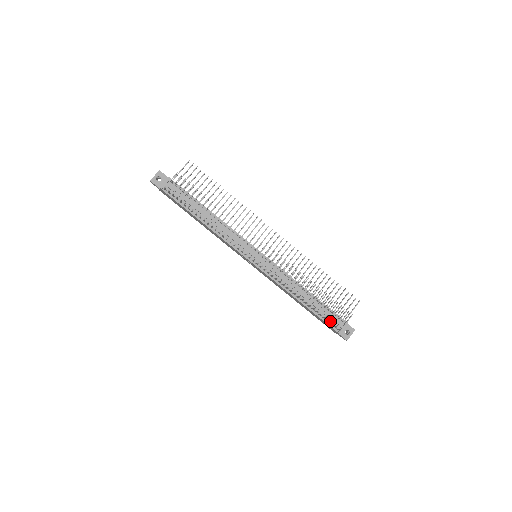
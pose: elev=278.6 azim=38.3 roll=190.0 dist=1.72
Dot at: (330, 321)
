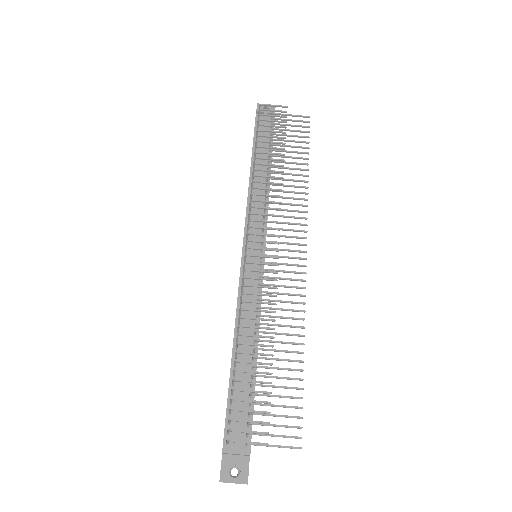
Dot at: (233, 421)
